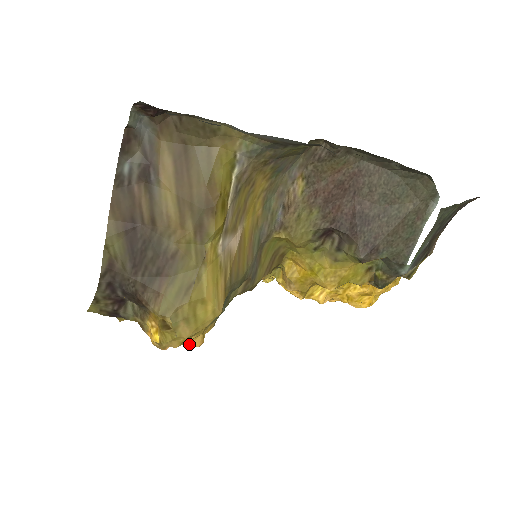
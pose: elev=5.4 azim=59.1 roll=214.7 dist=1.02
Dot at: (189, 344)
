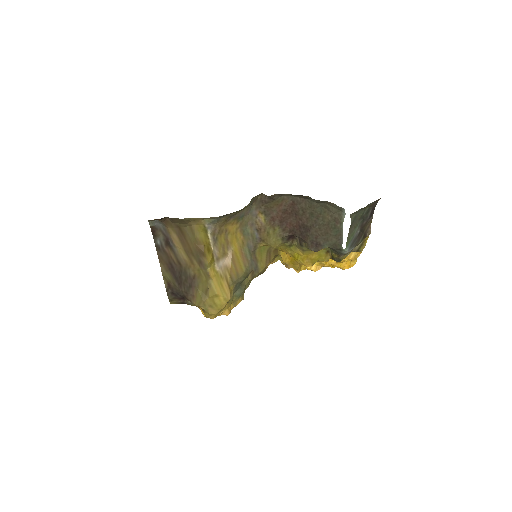
Dot at: occluded
